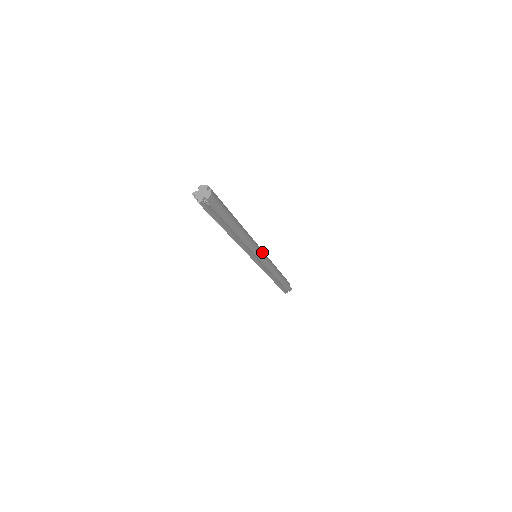
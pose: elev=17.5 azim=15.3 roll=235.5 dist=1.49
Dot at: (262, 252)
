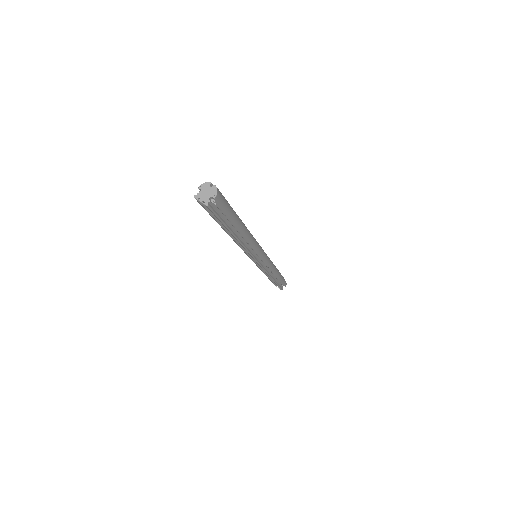
Dot at: (262, 249)
